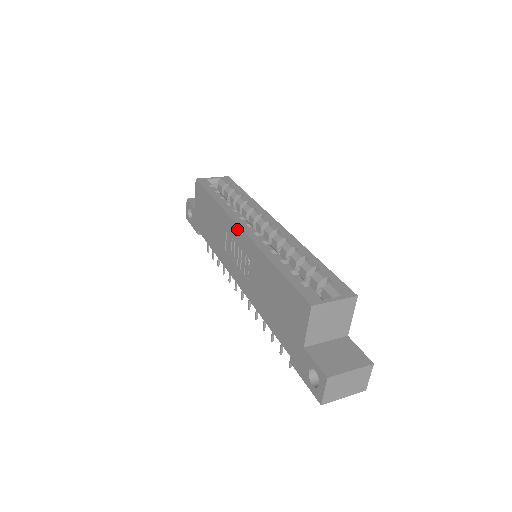
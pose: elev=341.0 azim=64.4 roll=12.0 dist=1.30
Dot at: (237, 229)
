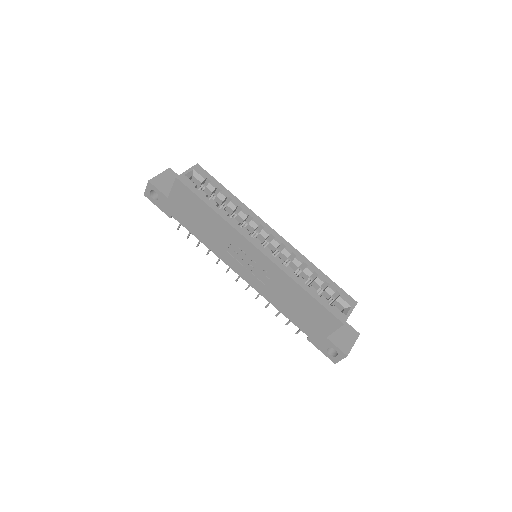
Dot at: (254, 249)
